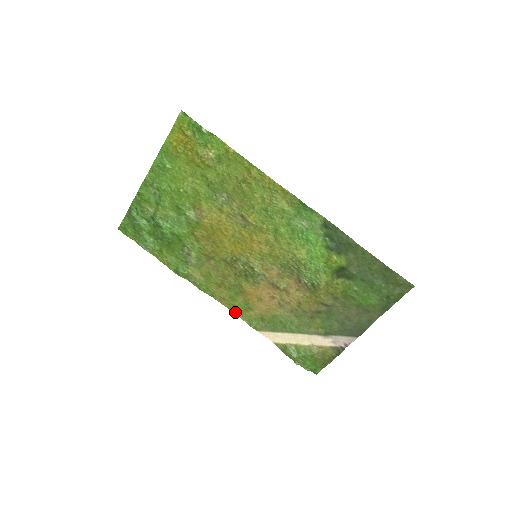
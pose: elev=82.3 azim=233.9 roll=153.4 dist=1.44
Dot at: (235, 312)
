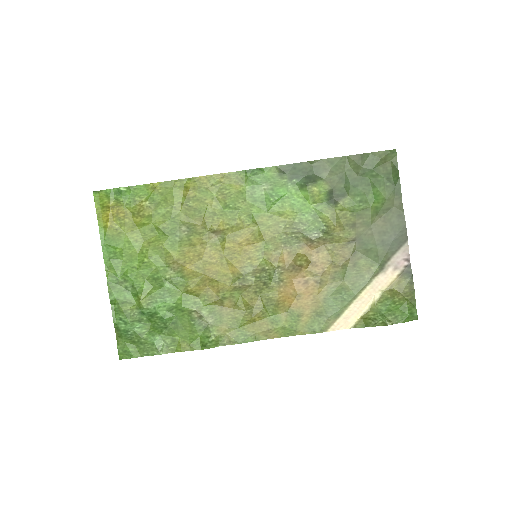
Dot at: (290, 334)
